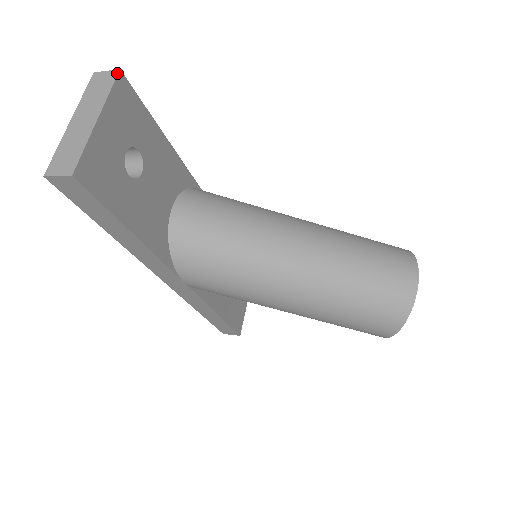
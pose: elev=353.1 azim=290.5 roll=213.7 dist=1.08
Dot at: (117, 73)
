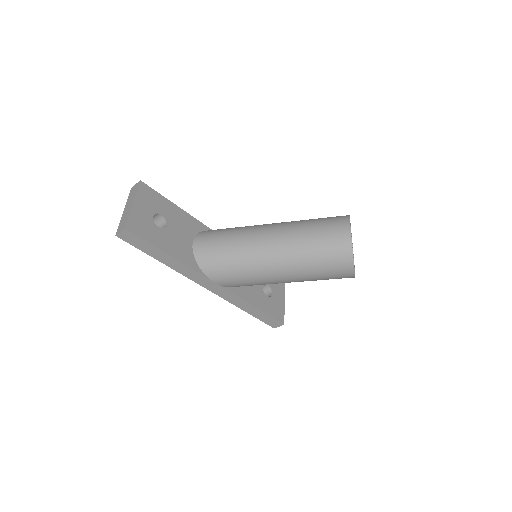
Dot at: (139, 182)
